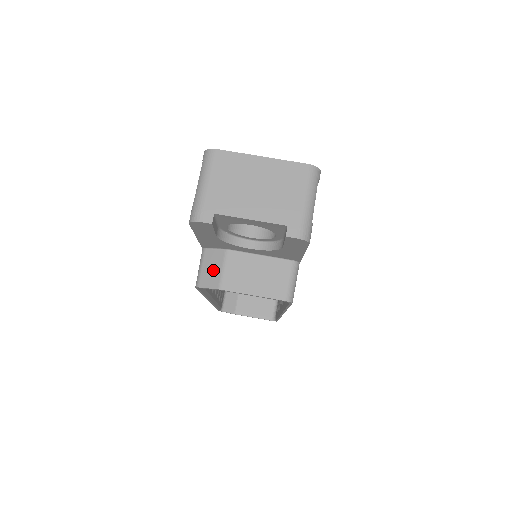
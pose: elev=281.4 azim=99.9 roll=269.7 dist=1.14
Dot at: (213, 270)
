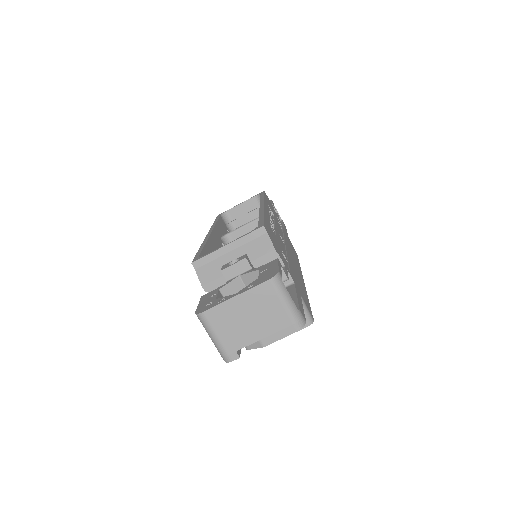
Dot at: occluded
